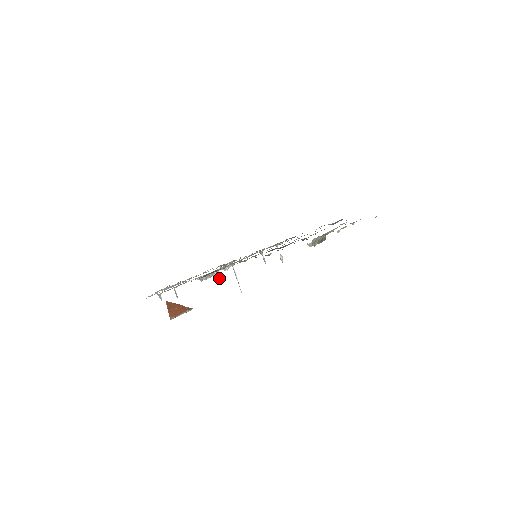
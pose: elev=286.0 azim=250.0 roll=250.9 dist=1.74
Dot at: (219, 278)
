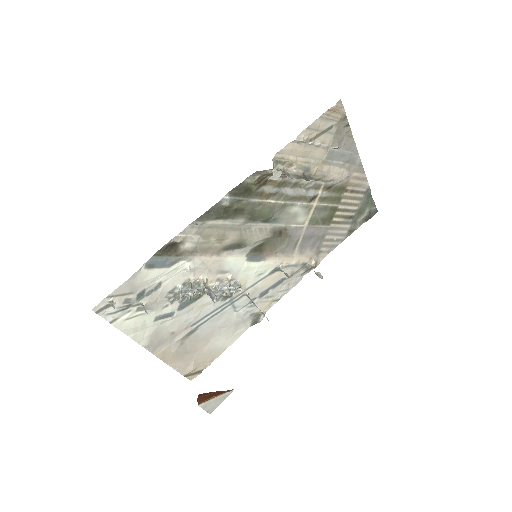
Dot at: (214, 294)
